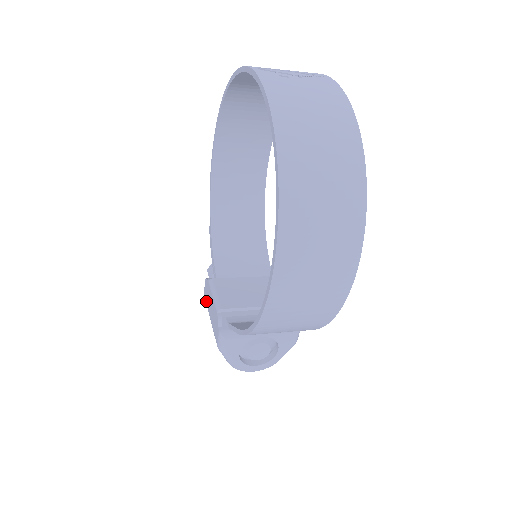
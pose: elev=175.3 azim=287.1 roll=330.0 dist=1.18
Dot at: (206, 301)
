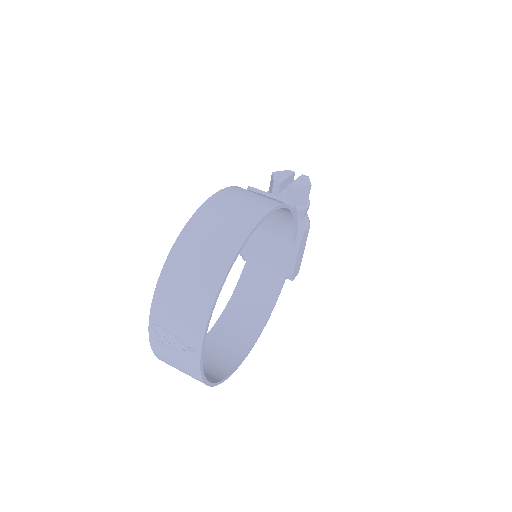
Dot at: occluded
